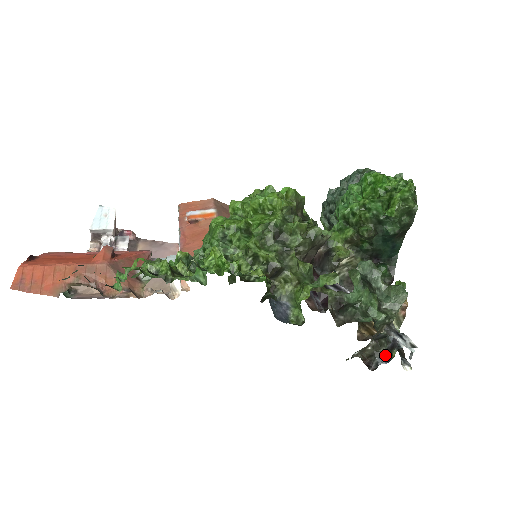
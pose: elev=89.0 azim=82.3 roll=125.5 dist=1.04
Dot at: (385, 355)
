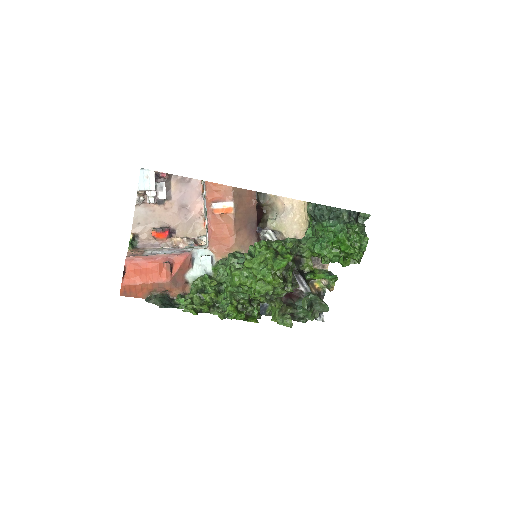
Dot at: occluded
